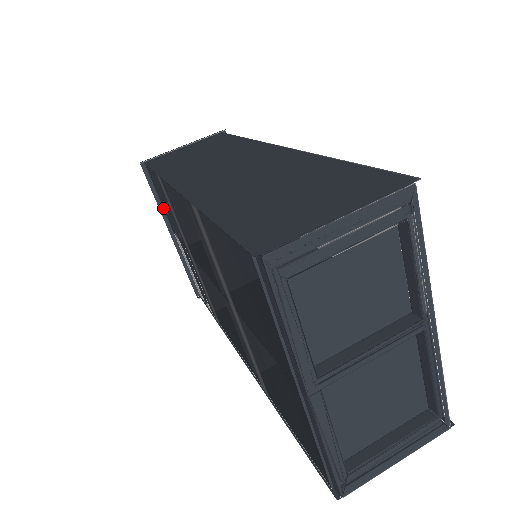
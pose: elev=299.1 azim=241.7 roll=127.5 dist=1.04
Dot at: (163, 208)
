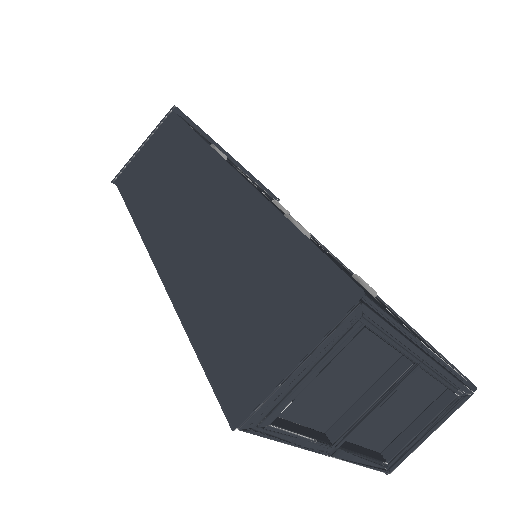
Dot at: occluded
